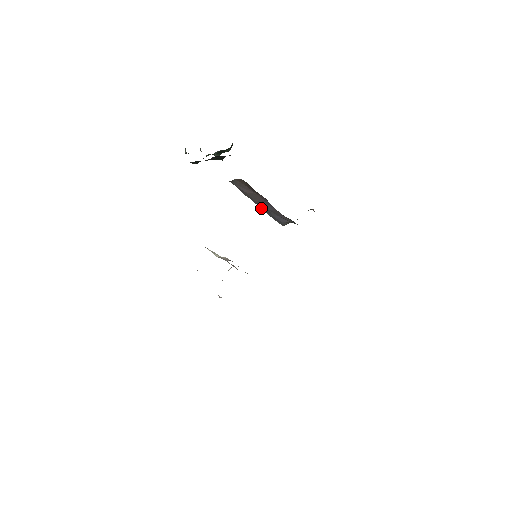
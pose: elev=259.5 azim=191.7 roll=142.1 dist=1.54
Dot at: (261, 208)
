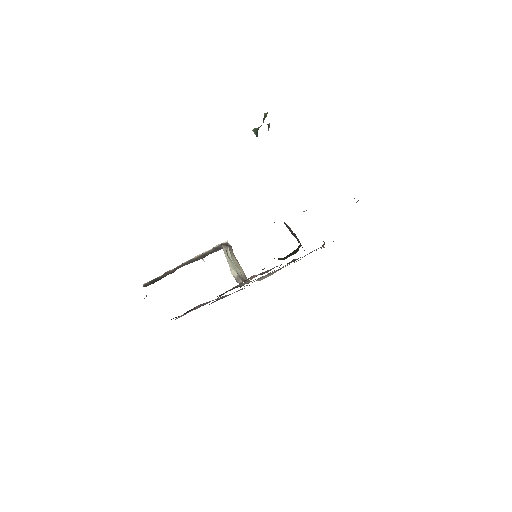
Dot at: occluded
